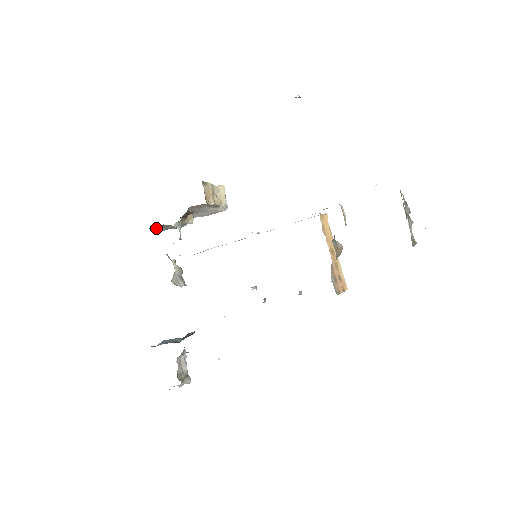
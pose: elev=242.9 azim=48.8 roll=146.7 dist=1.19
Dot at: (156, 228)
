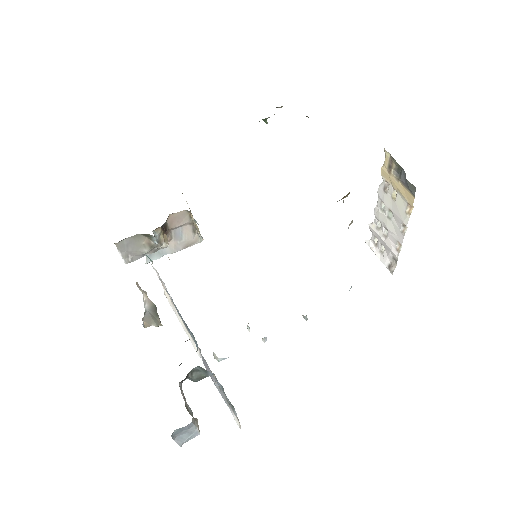
Dot at: (124, 248)
